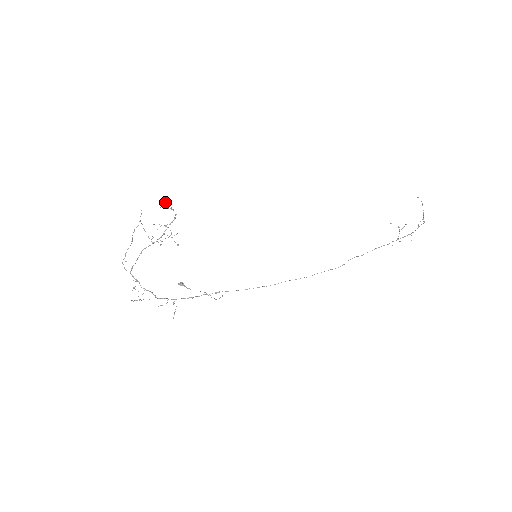
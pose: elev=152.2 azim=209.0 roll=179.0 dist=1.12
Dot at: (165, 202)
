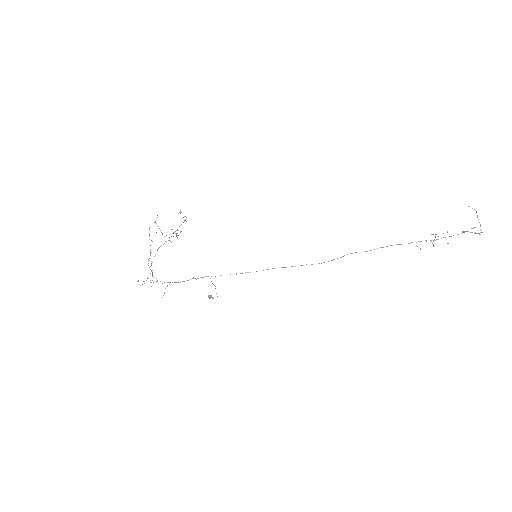
Dot at: (181, 212)
